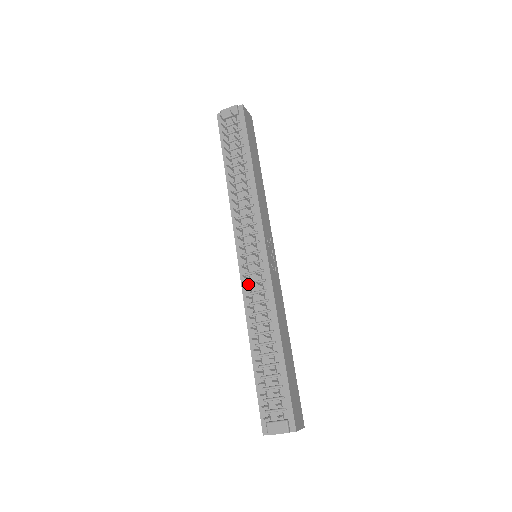
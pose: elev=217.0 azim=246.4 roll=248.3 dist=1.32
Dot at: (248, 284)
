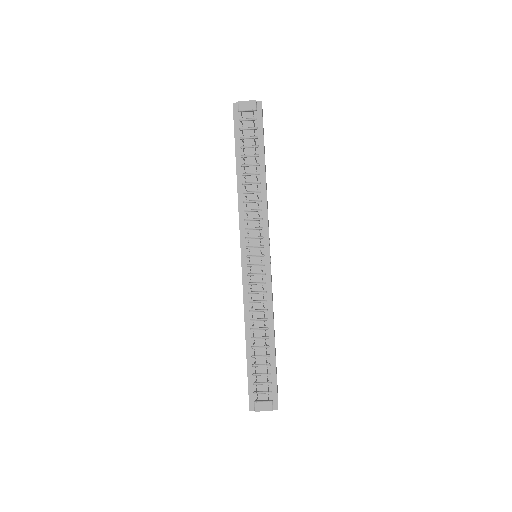
Dot at: (250, 284)
